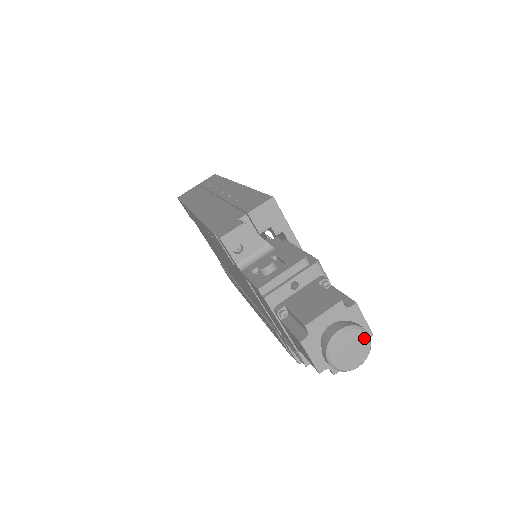
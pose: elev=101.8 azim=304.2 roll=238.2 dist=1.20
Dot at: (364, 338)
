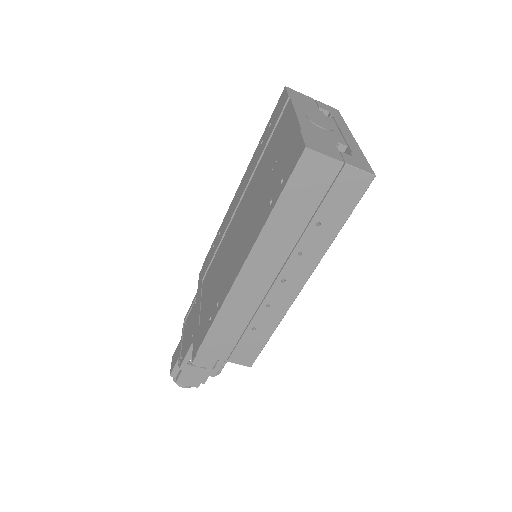
Dot at: occluded
